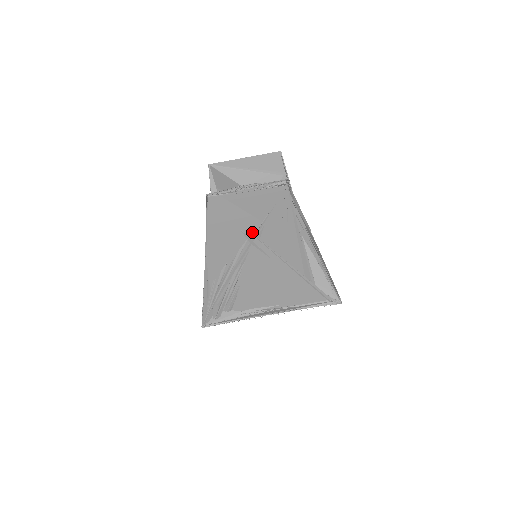
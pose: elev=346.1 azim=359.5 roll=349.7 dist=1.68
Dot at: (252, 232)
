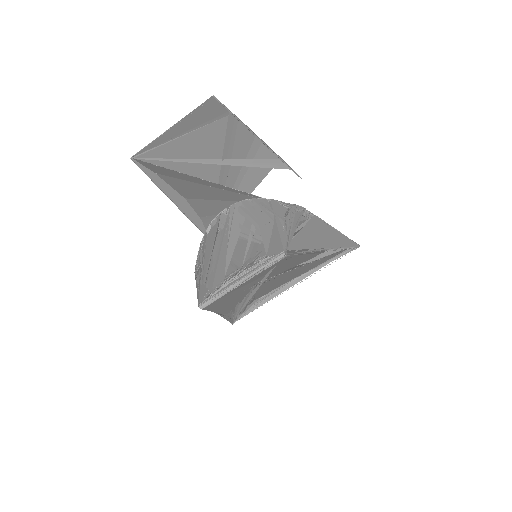
Dot at: (257, 282)
